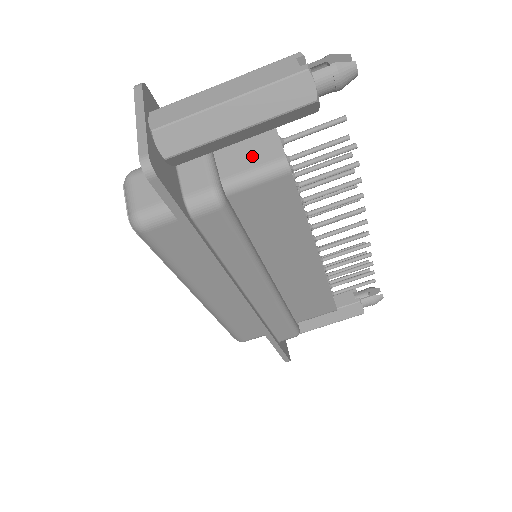
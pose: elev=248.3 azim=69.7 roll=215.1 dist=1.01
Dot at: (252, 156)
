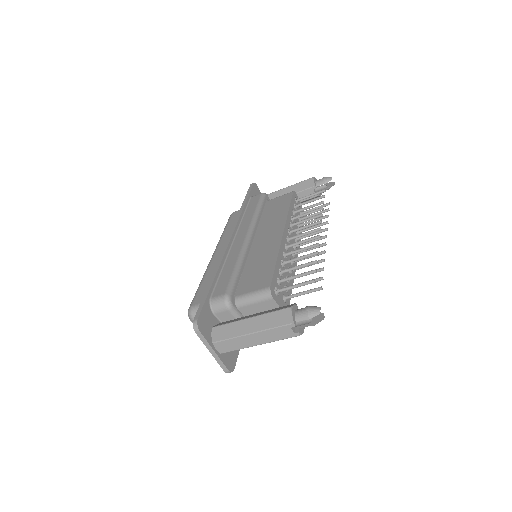
Dot at: occluded
